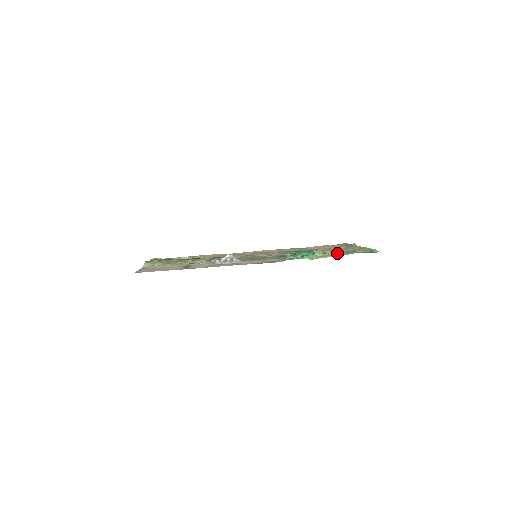
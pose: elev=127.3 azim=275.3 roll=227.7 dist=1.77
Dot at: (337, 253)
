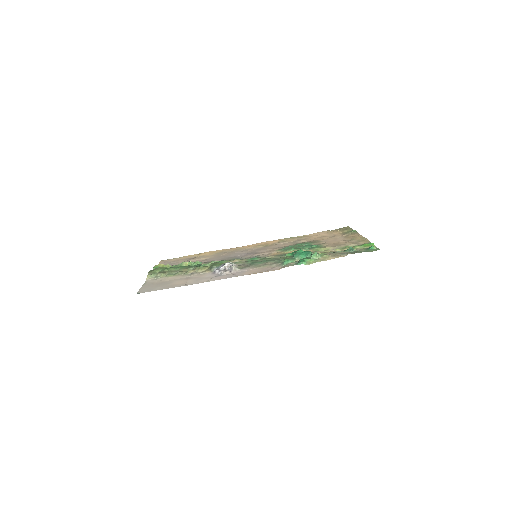
Dot at: (334, 253)
